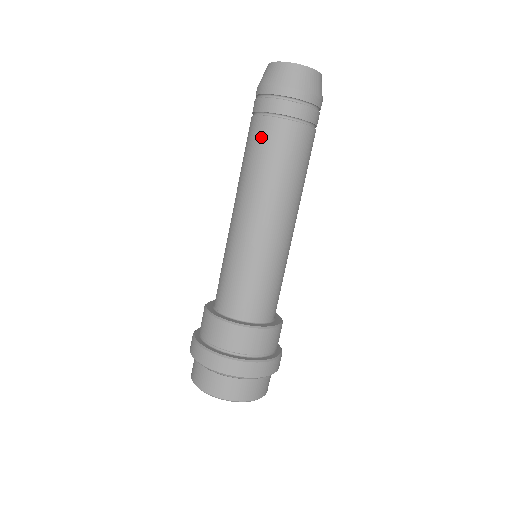
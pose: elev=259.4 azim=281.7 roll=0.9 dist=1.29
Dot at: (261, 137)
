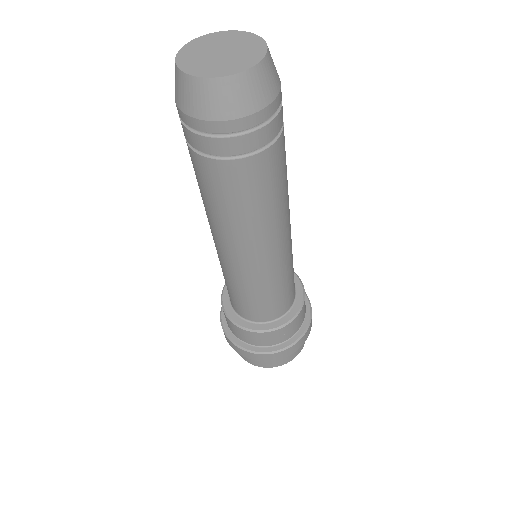
Dot at: (210, 181)
